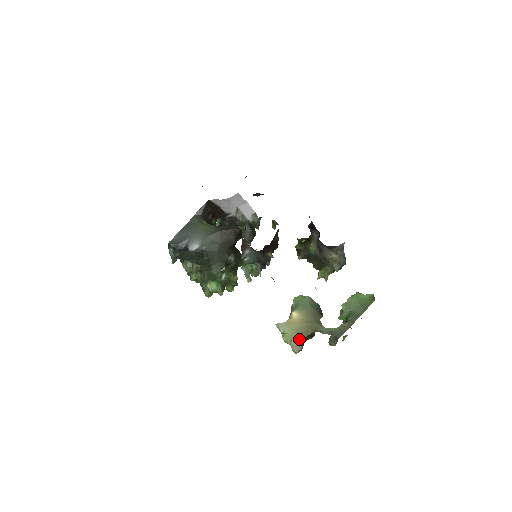
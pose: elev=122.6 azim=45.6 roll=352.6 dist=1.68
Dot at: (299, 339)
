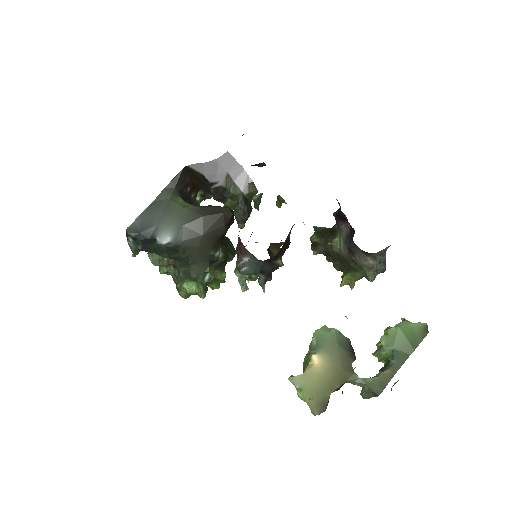
Dot at: (322, 397)
